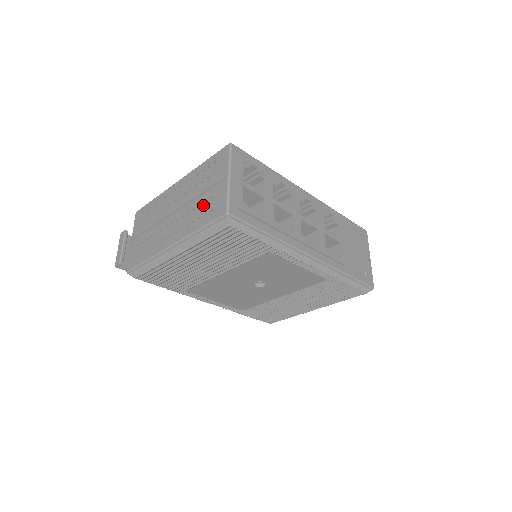
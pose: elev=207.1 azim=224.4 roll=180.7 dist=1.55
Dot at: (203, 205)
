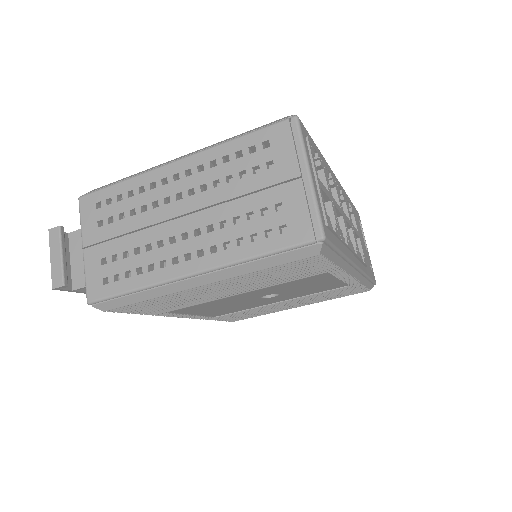
Dot at: (259, 215)
